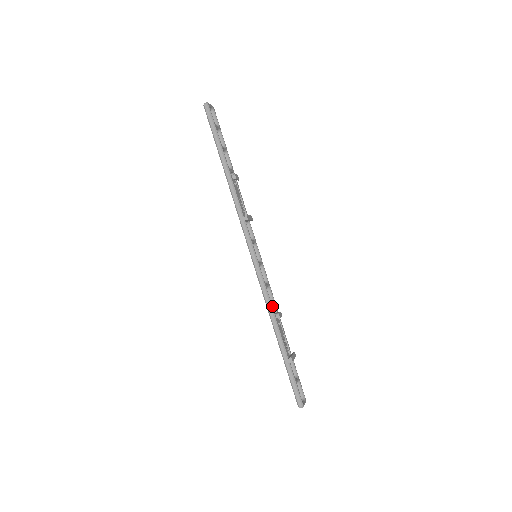
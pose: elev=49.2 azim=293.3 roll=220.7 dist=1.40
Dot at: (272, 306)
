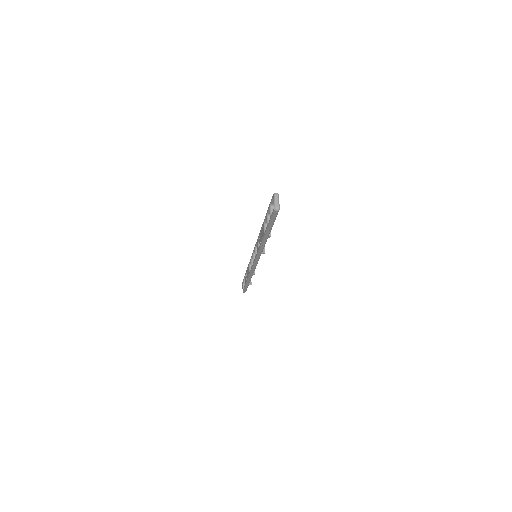
Dot at: occluded
